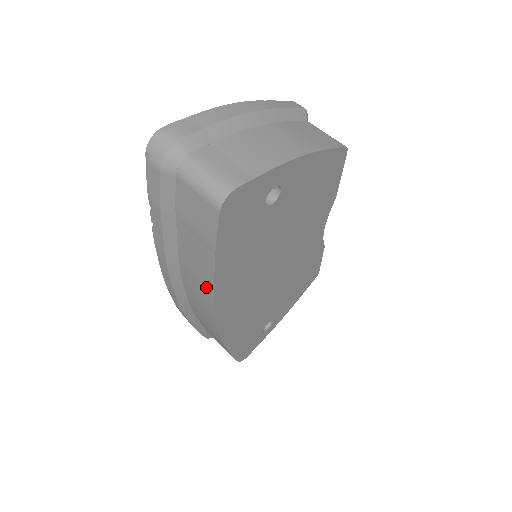
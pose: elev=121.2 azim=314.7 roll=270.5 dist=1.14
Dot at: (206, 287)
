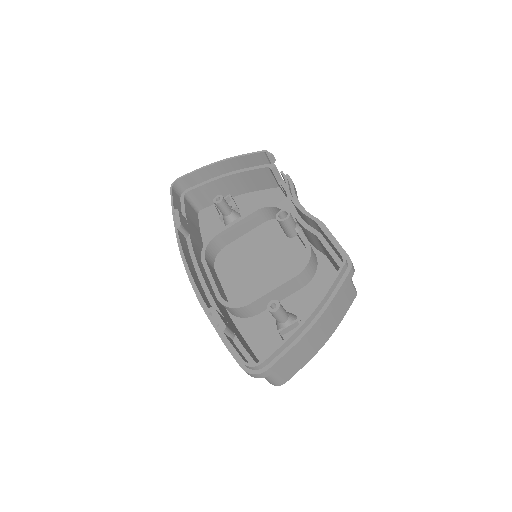
Dot at: occluded
